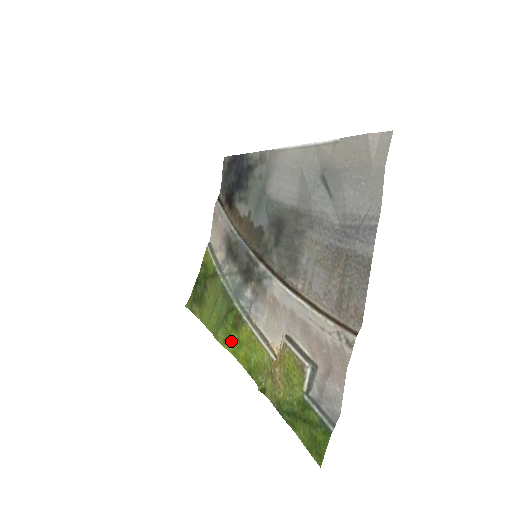
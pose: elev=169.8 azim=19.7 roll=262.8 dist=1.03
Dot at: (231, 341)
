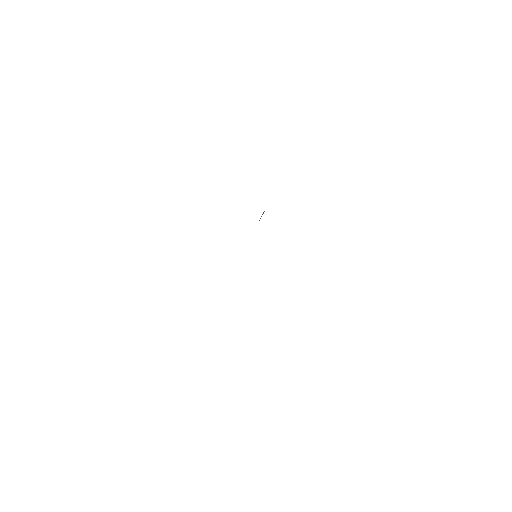
Dot at: occluded
